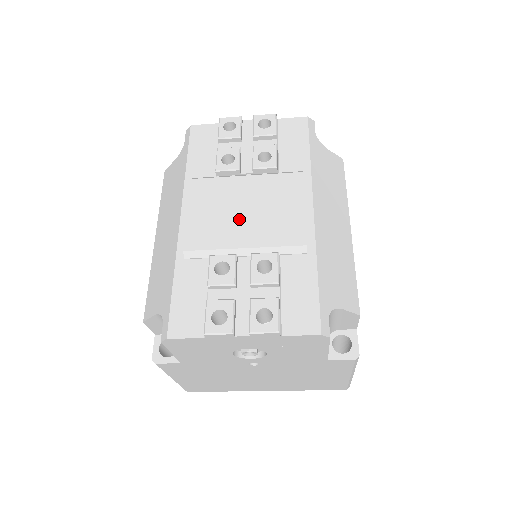
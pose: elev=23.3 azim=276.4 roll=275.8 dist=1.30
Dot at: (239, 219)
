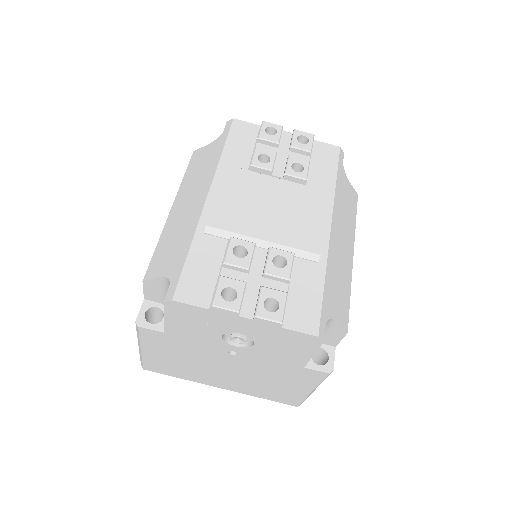
Dot at: (264, 213)
